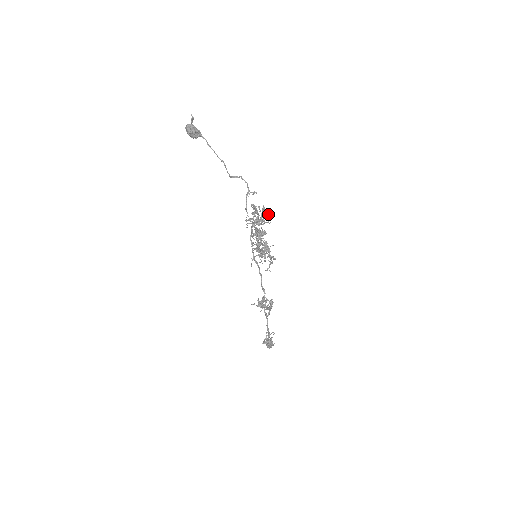
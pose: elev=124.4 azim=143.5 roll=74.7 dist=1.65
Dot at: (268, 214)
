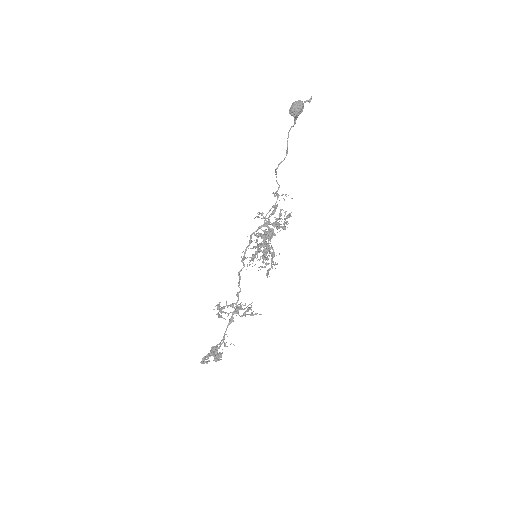
Dot at: (288, 223)
